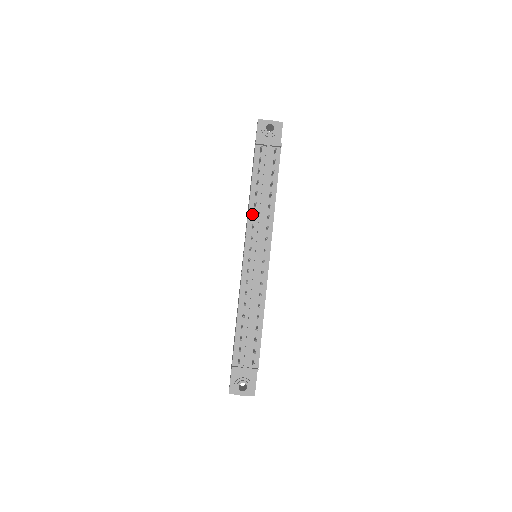
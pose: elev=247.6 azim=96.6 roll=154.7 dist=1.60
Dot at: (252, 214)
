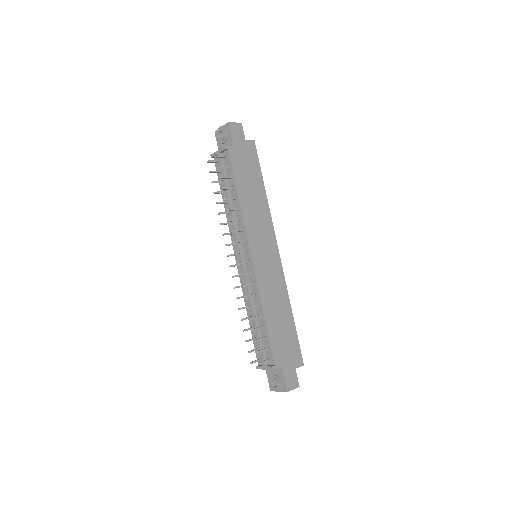
Dot at: (230, 222)
